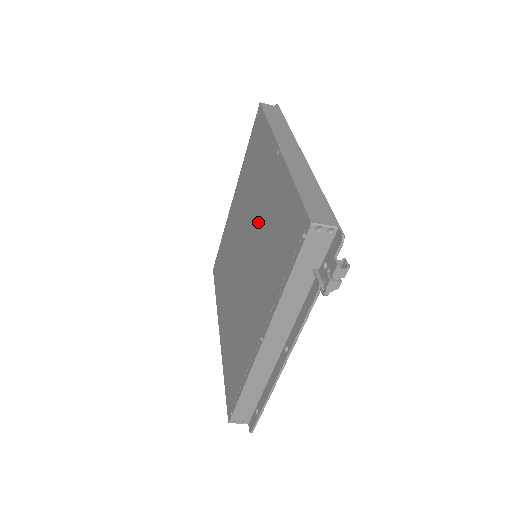
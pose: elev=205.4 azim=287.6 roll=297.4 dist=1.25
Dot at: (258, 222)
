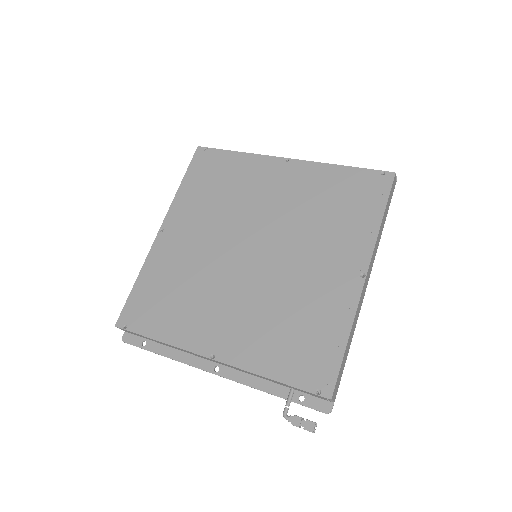
Dot at: (292, 268)
